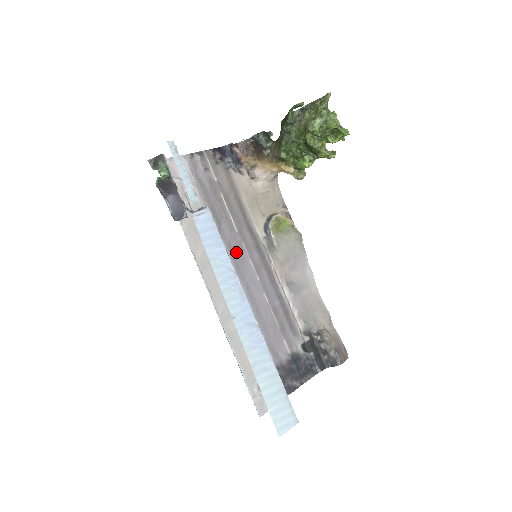
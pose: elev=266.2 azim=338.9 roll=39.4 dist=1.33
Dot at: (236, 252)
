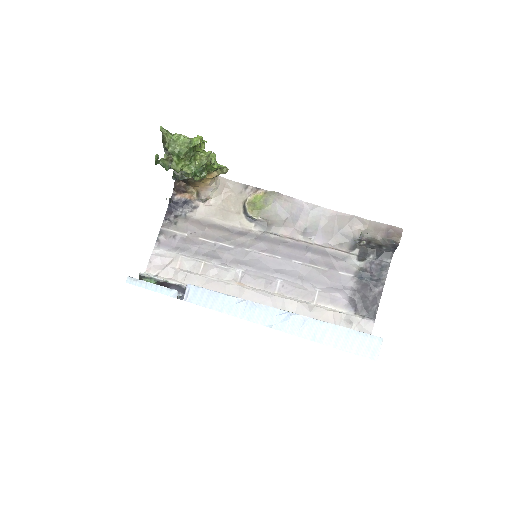
Dot at: (247, 260)
